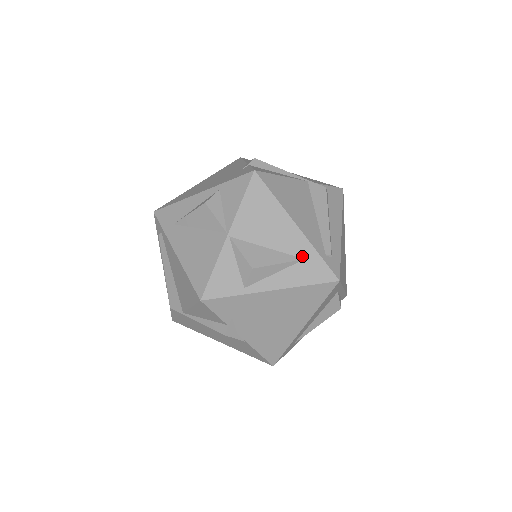
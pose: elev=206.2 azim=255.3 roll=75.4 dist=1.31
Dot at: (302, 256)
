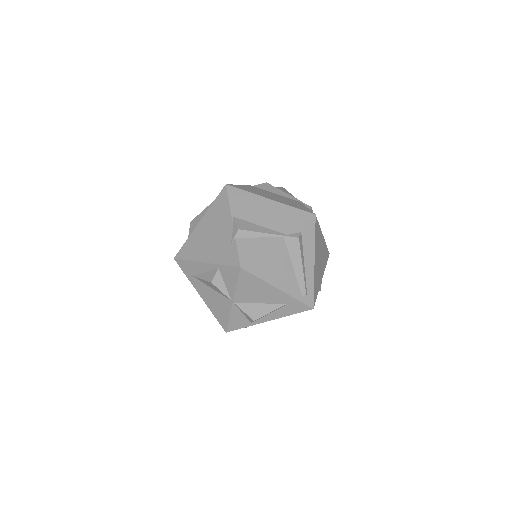
Dot at: (286, 303)
